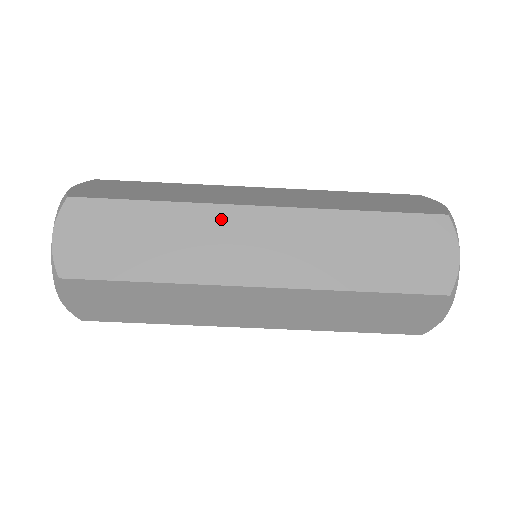
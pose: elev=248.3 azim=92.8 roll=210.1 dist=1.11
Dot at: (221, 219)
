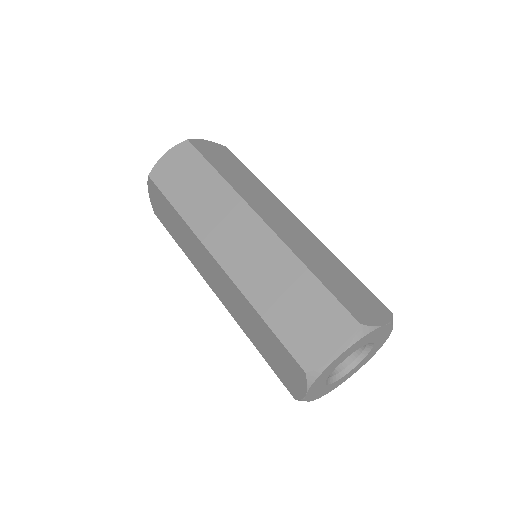
Dot at: (275, 202)
